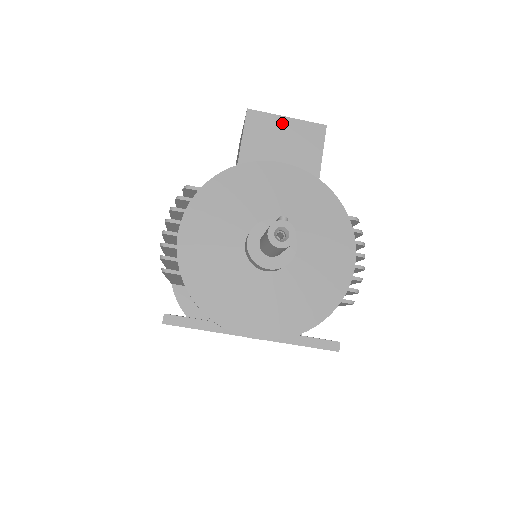
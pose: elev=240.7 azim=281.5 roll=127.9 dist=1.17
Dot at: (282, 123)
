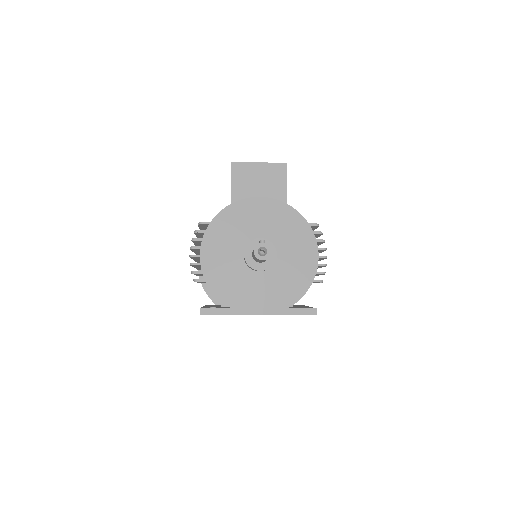
Dot at: (256, 167)
